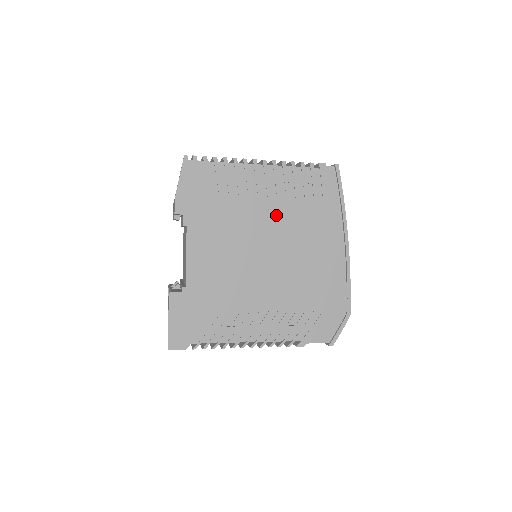
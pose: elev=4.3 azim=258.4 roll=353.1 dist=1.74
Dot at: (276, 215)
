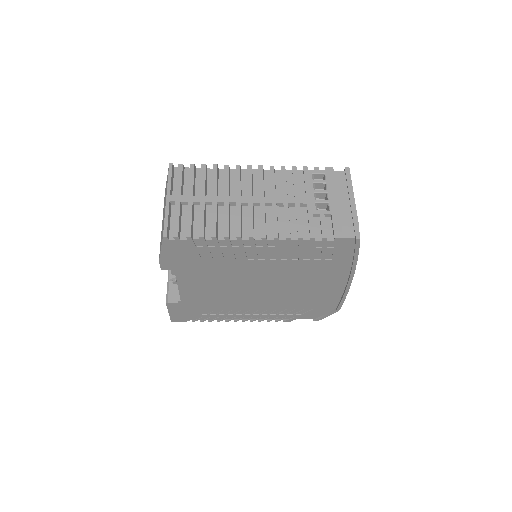
Dot at: (274, 269)
